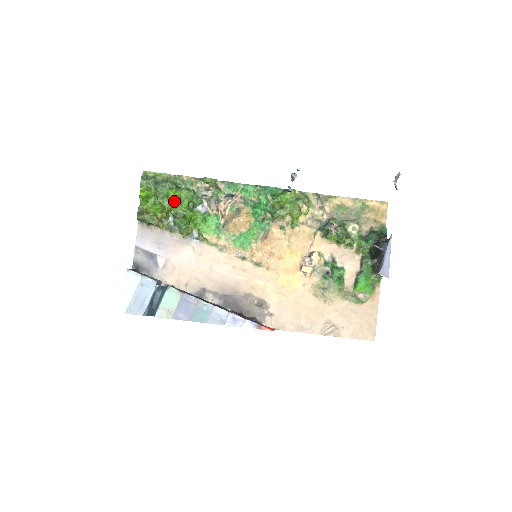
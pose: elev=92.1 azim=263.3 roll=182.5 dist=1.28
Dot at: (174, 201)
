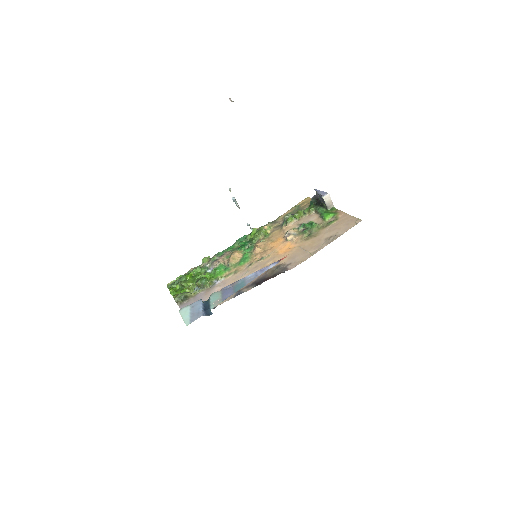
Dot at: (192, 279)
